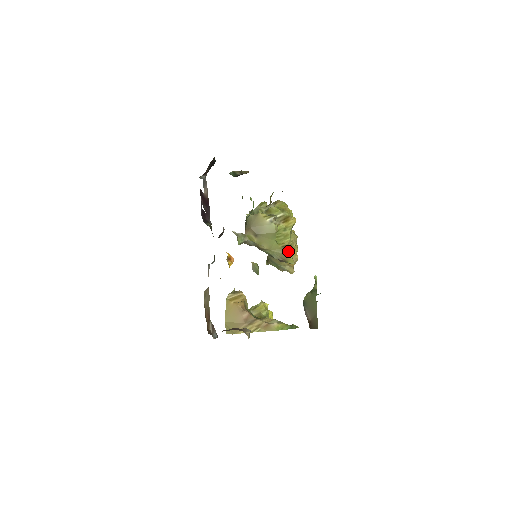
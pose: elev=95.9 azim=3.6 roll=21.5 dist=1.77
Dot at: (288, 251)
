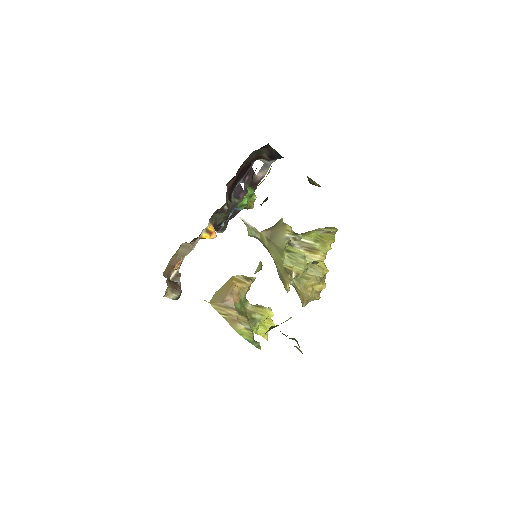
Dot at: (288, 276)
